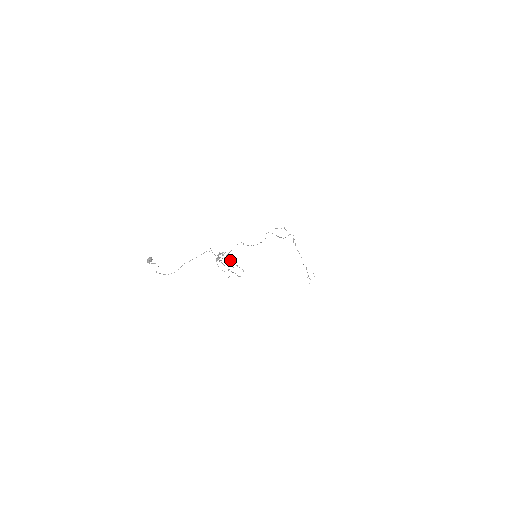
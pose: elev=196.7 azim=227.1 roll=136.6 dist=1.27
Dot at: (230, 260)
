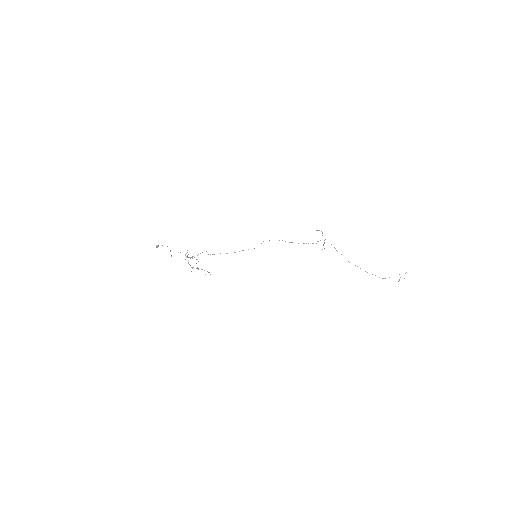
Dot at: (188, 263)
